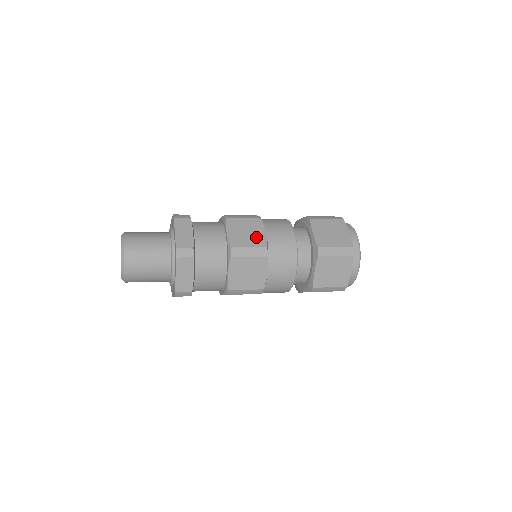
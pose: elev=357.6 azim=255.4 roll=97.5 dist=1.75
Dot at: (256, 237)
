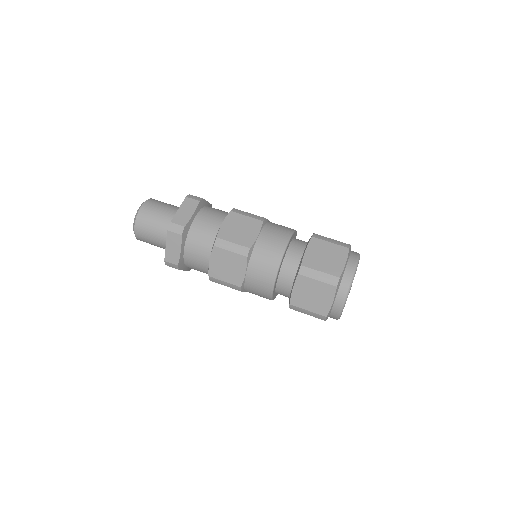
Dot at: (234, 274)
